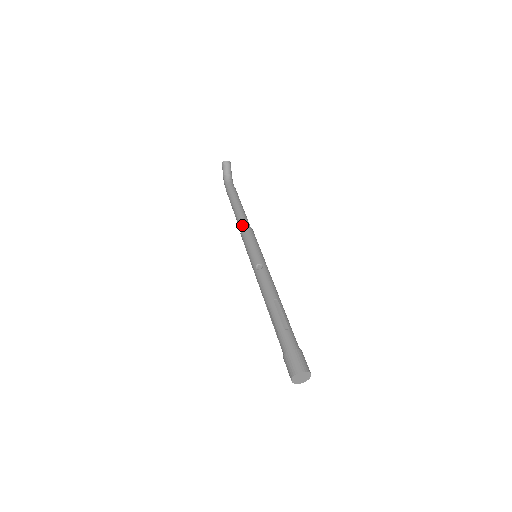
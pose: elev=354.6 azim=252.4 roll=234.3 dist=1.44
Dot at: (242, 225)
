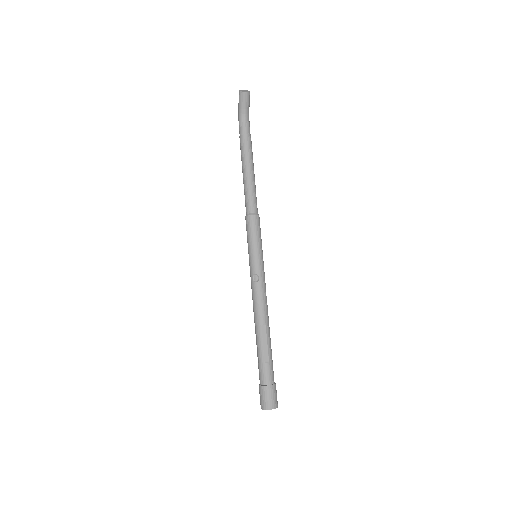
Dot at: (248, 208)
